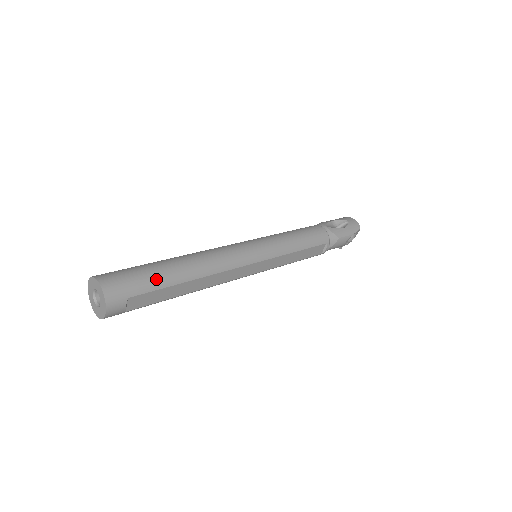
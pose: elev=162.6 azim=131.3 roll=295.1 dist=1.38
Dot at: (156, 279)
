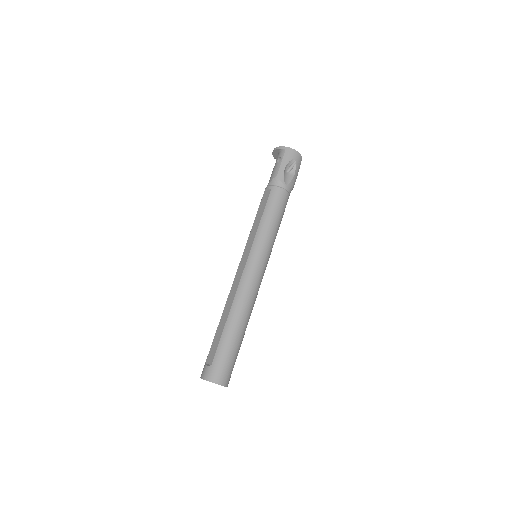
Dot at: (238, 350)
